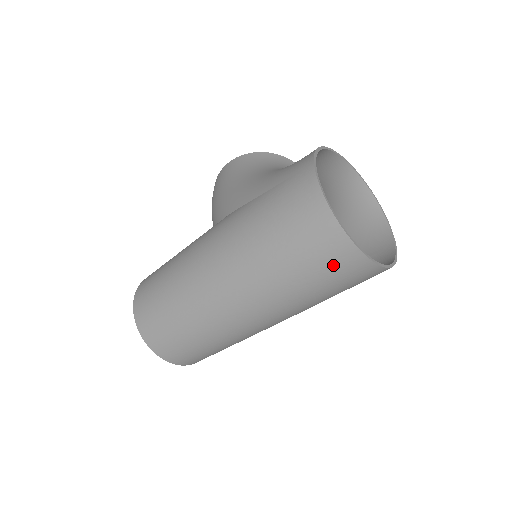
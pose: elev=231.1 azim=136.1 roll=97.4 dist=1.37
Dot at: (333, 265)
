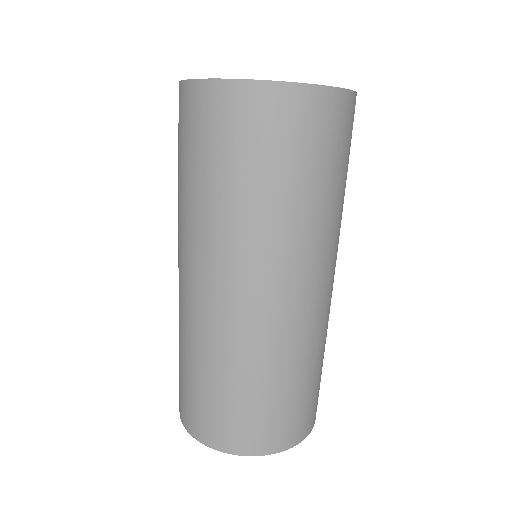
Dot at: (264, 129)
